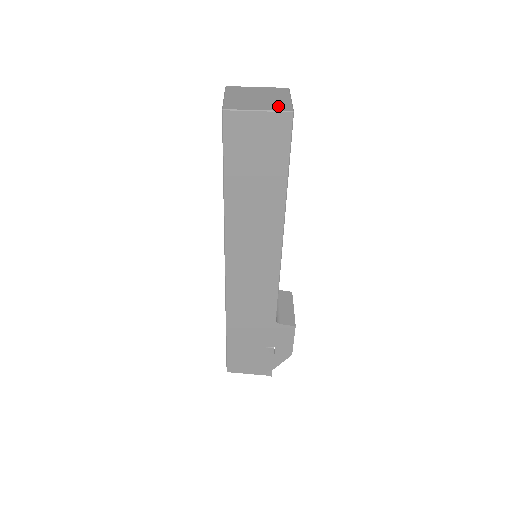
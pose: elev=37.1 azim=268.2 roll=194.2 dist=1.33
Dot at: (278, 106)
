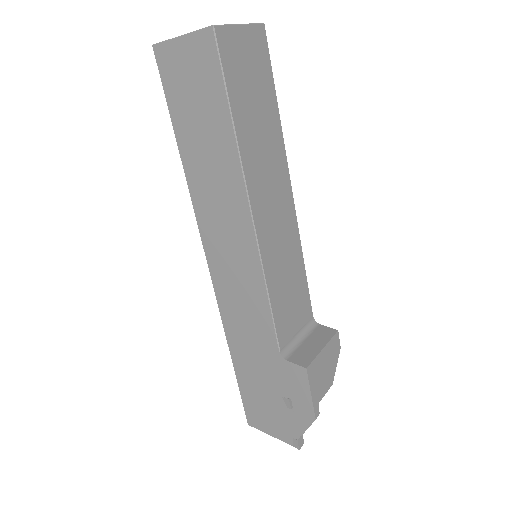
Dot at: occluded
